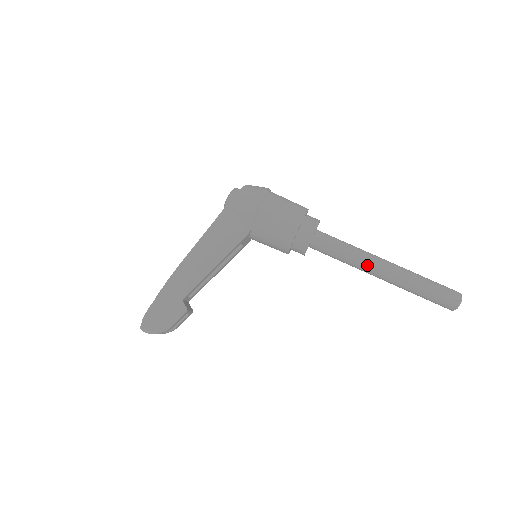
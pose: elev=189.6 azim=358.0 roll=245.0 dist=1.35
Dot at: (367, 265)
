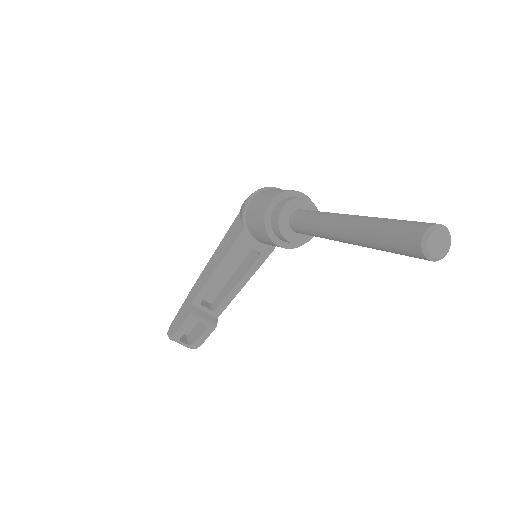
Dot at: (326, 227)
